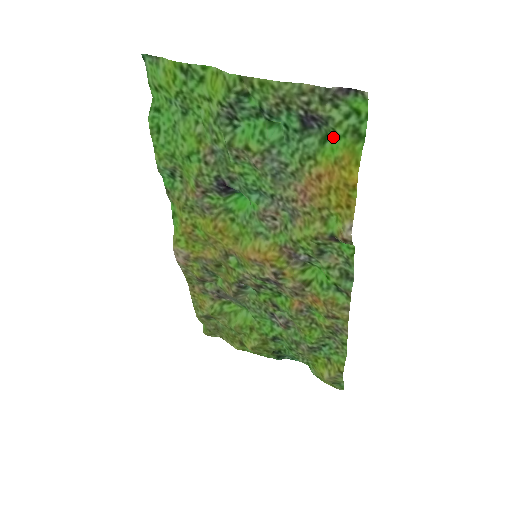
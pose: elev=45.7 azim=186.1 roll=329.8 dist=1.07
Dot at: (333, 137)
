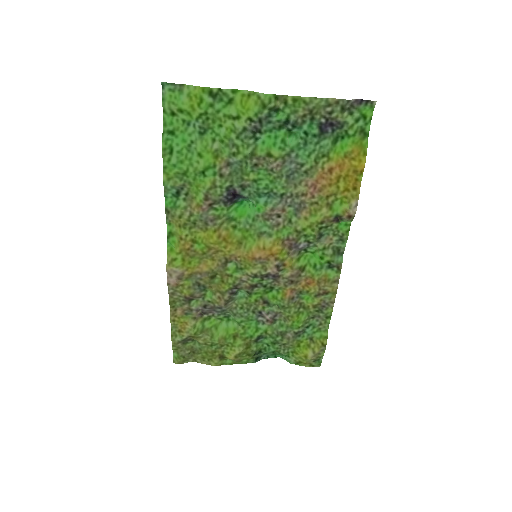
Dot at: (343, 138)
